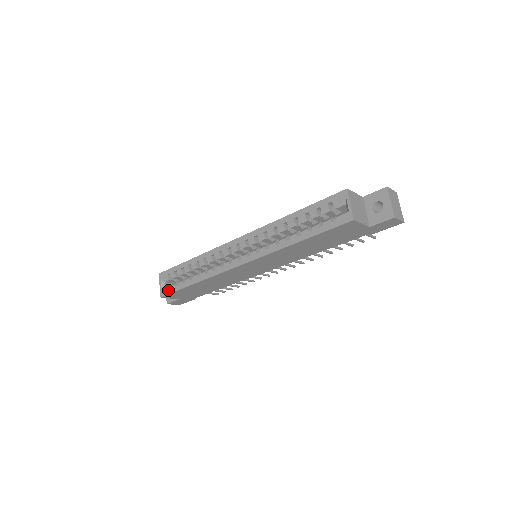
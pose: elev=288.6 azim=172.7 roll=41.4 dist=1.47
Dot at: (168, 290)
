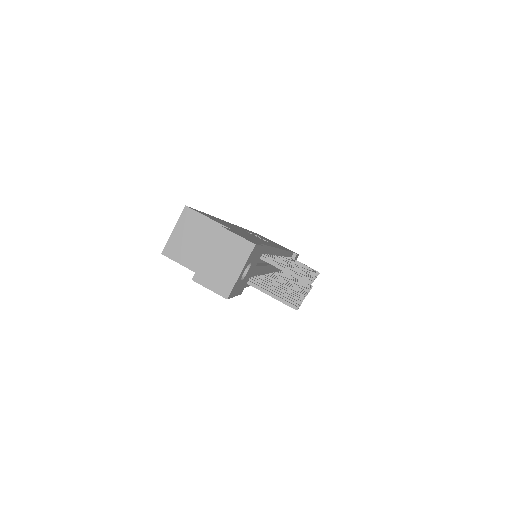
Dot at: occluded
